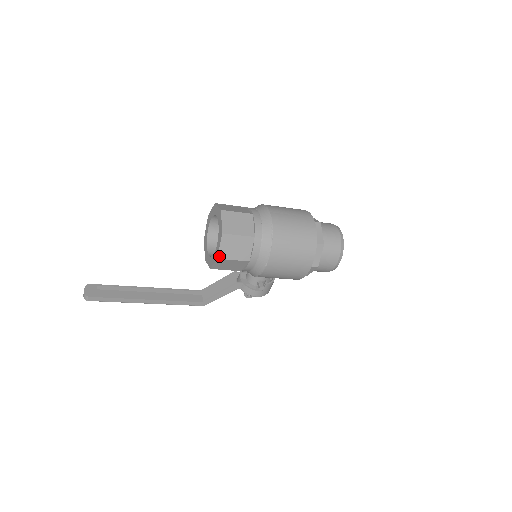
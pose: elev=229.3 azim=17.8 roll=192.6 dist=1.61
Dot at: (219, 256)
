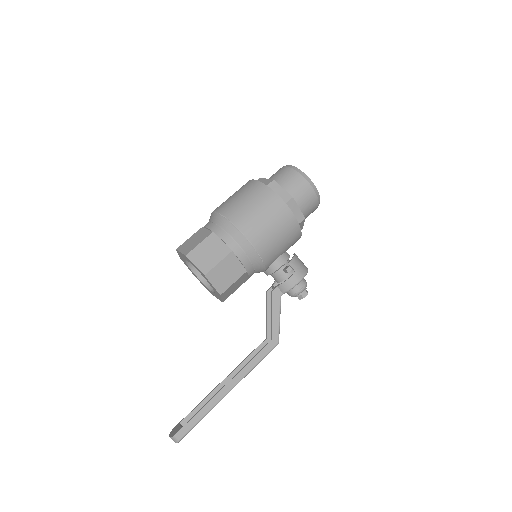
Dot at: (203, 273)
